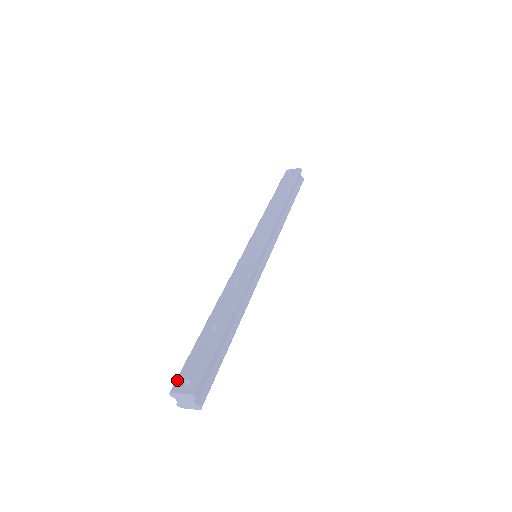
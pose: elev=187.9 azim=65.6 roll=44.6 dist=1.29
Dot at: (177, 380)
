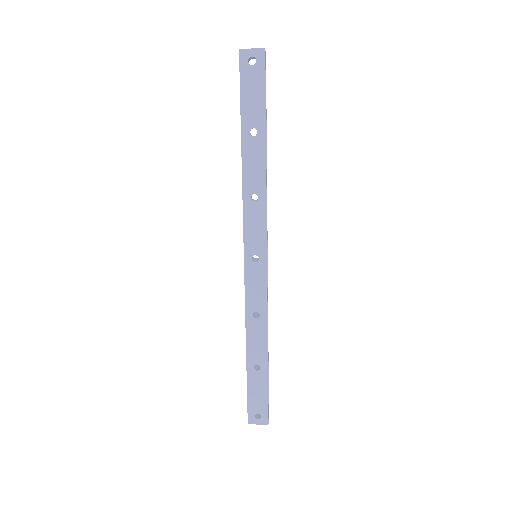
Dot at: (249, 415)
